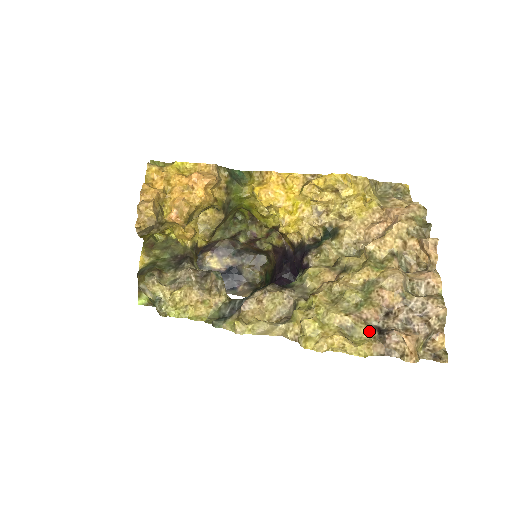
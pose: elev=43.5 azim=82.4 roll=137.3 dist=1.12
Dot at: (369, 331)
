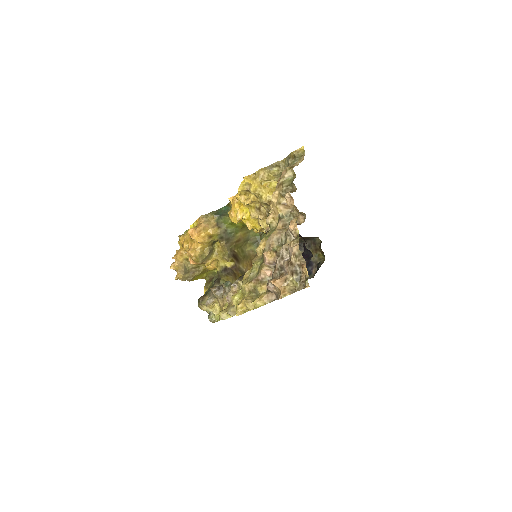
Dot at: (264, 287)
